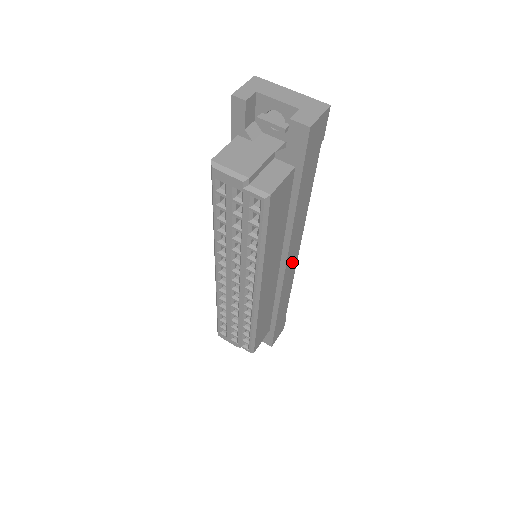
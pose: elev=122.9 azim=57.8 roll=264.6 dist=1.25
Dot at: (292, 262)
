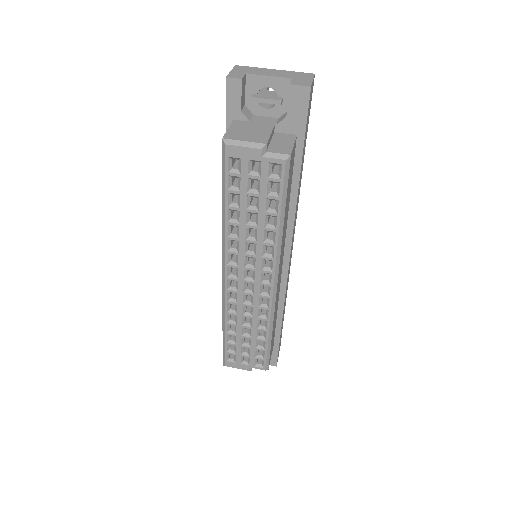
Dot at: (291, 254)
